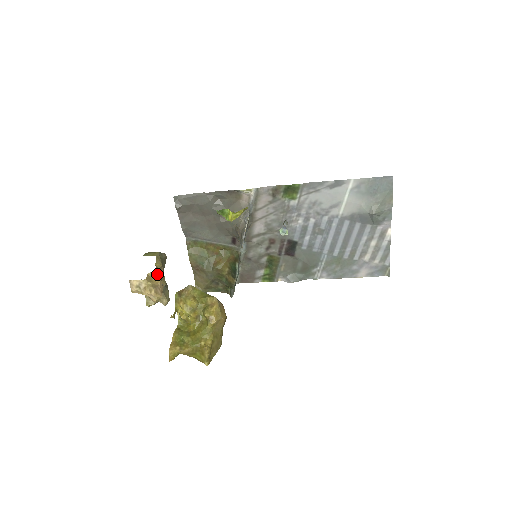
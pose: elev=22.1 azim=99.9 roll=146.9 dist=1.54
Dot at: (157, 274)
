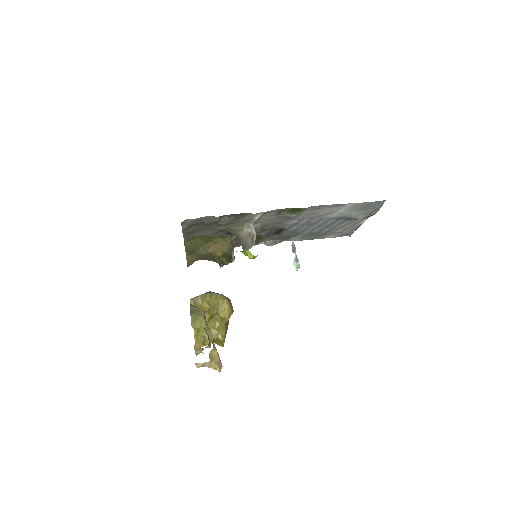
Dot at: (215, 350)
